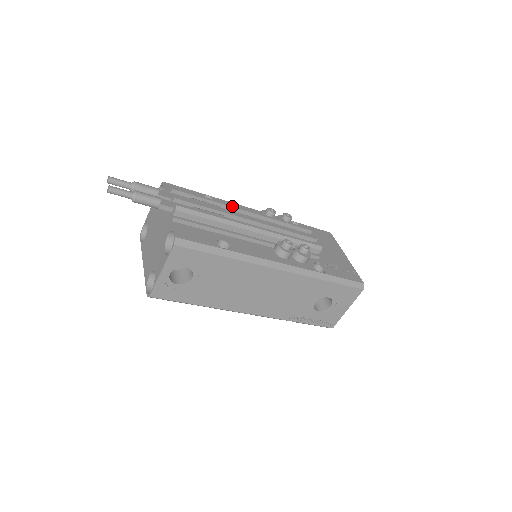
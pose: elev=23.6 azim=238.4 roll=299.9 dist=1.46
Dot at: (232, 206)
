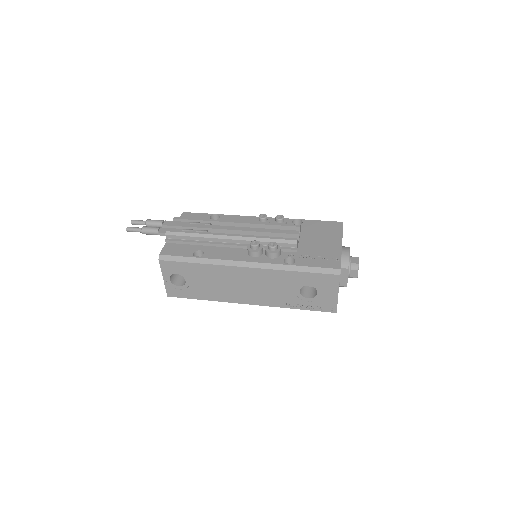
Dot at: (221, 221)
